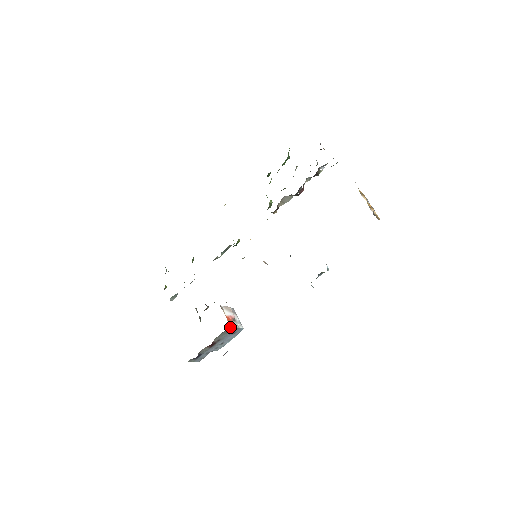
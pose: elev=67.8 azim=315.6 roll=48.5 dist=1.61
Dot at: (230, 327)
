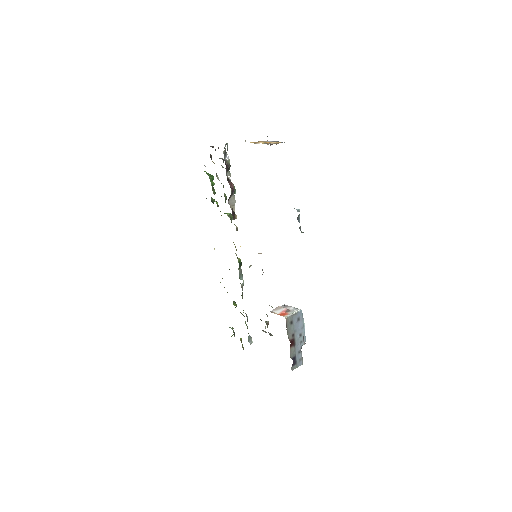
Dot at: (287, 318)
